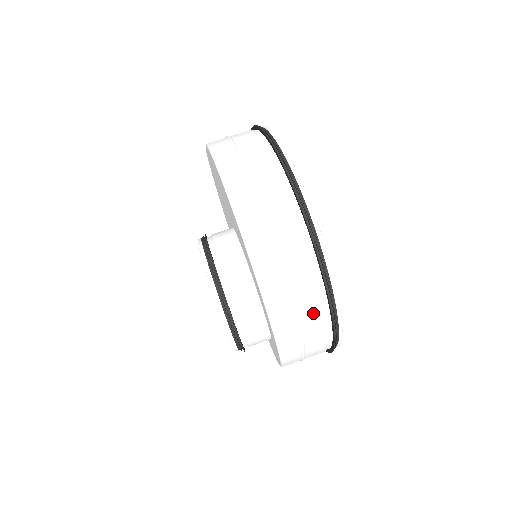
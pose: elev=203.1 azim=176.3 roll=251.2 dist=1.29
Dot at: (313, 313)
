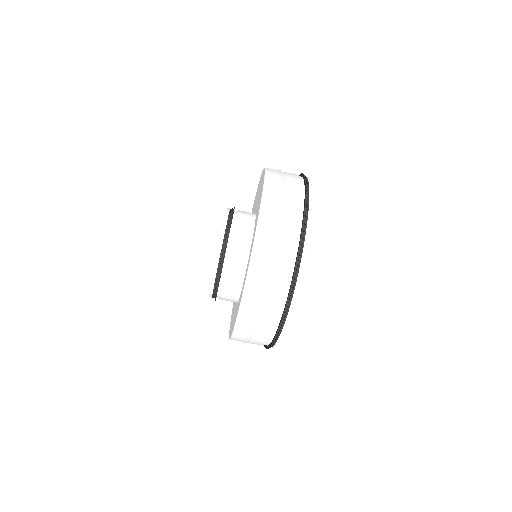
Dot at: (290, 221)
